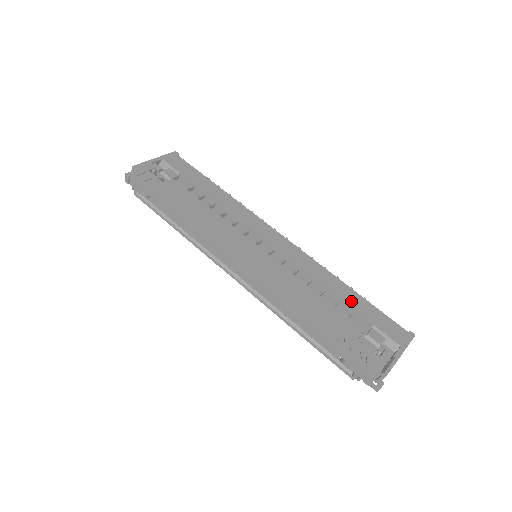
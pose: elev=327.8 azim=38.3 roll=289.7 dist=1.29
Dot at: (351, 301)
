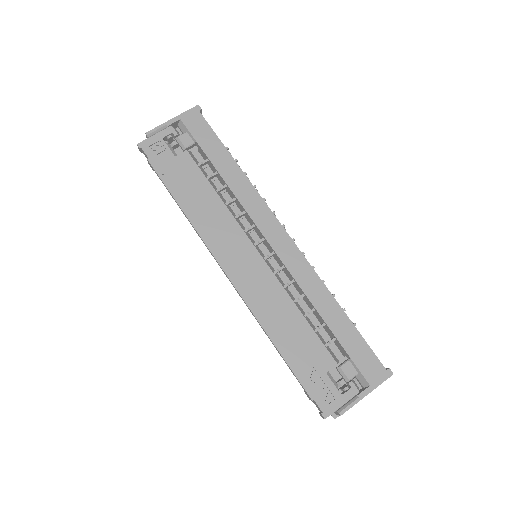
Dot at: (337, 327)
